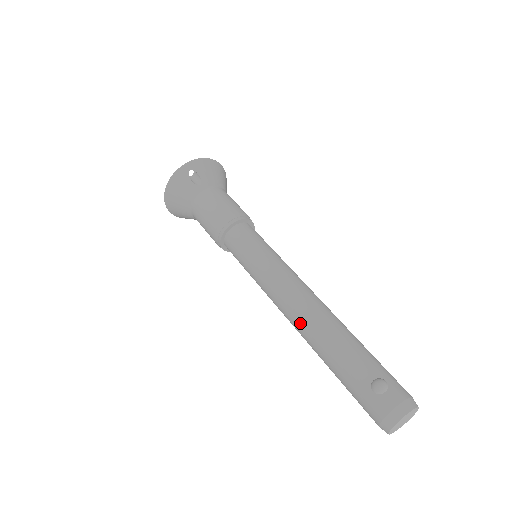
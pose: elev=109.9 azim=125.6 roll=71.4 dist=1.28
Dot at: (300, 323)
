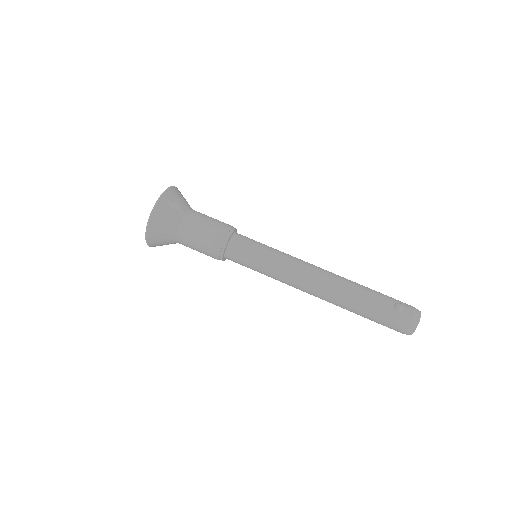
Dot at: (326, 290)
